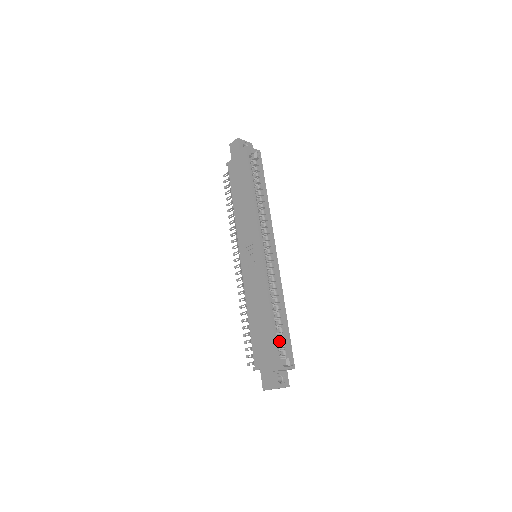
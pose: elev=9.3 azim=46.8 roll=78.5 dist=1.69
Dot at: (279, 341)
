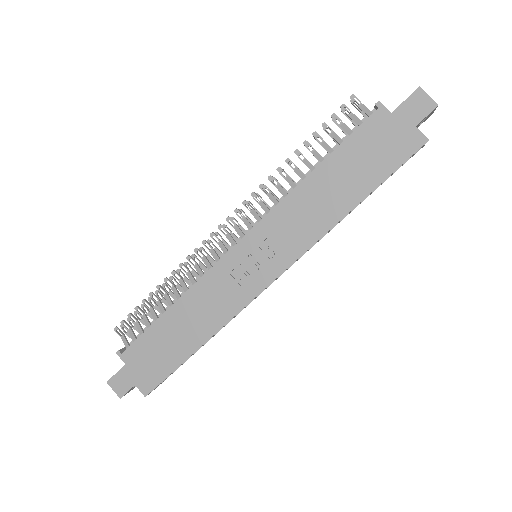
Dot at: occluded
